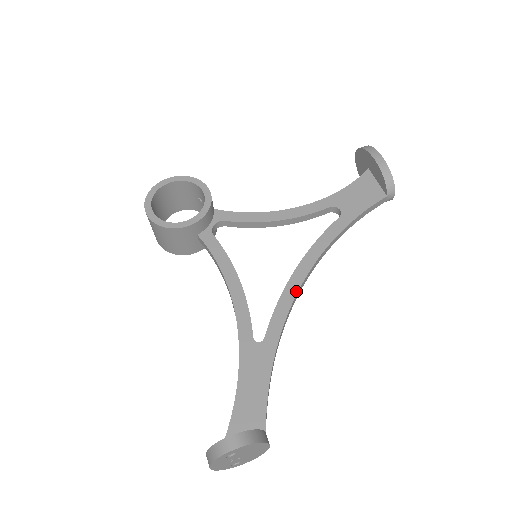
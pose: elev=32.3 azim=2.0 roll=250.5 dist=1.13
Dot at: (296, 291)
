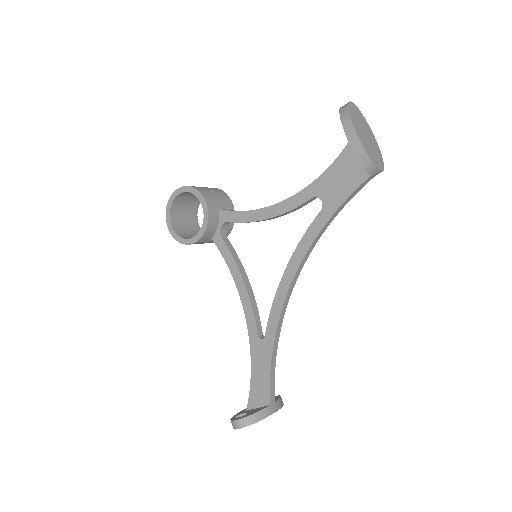
Dot at: (285, 295)
